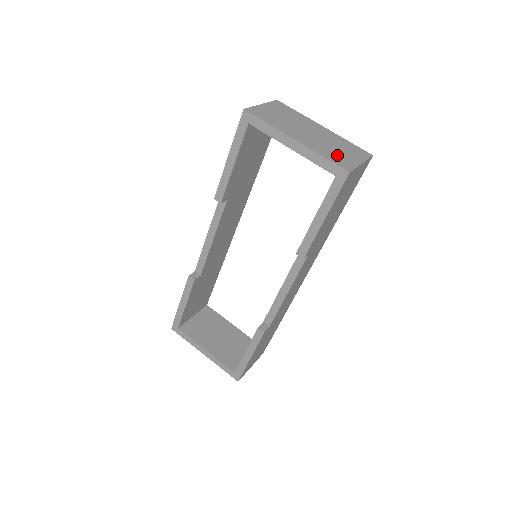
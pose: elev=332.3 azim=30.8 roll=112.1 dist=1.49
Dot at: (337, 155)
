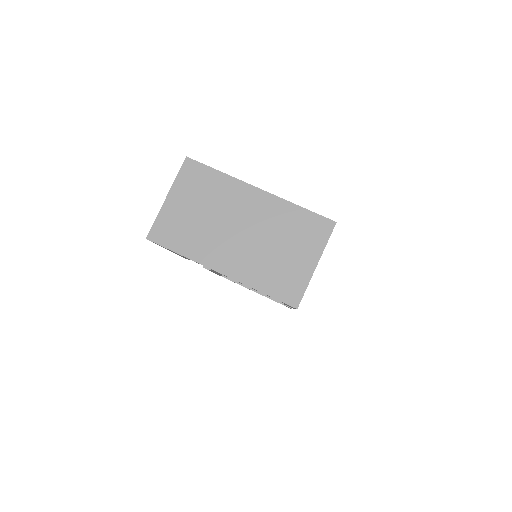
Dot at: (280, 270)
